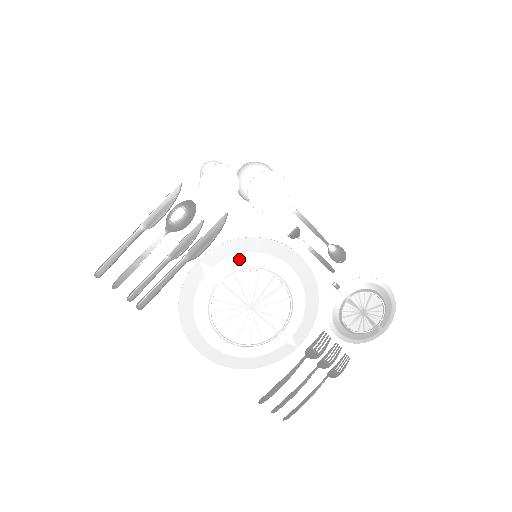
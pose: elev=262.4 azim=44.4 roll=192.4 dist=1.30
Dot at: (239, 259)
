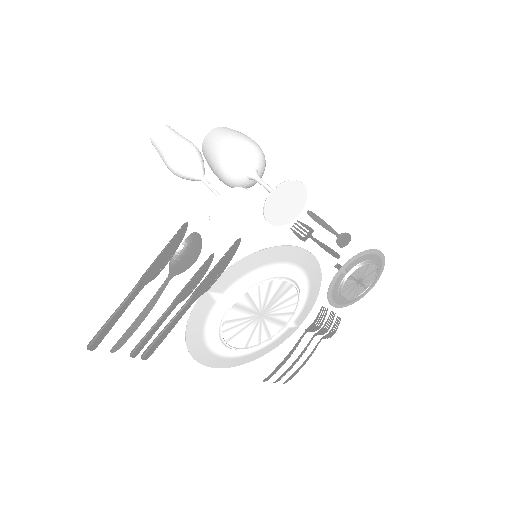
Dot at: (250, 276)
